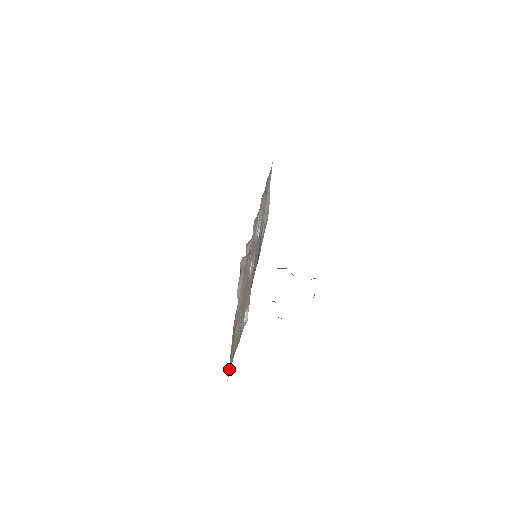
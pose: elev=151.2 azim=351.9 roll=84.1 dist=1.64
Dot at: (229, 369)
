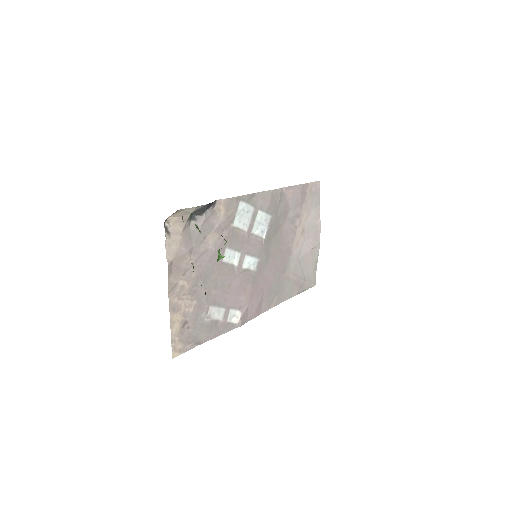
Dot at: (177, 347)
